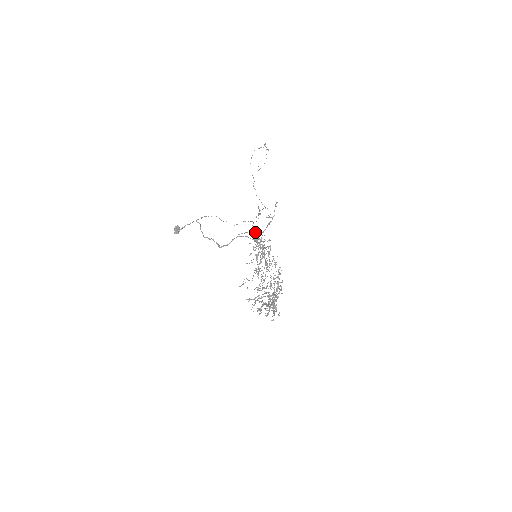
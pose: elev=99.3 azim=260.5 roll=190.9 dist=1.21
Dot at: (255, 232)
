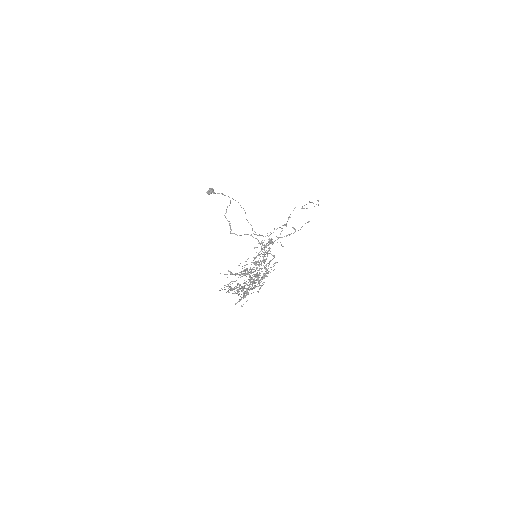
Dot at: (269, 239)
